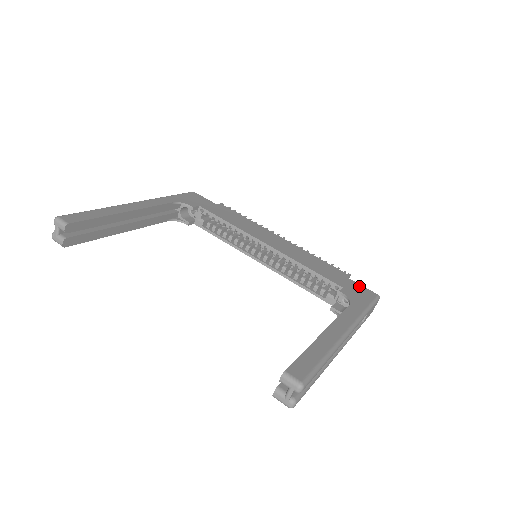
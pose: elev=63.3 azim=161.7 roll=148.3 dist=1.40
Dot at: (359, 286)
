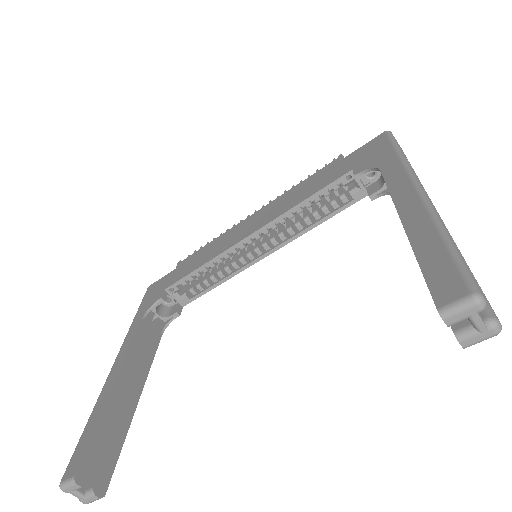
Dot at: (361, 149)
